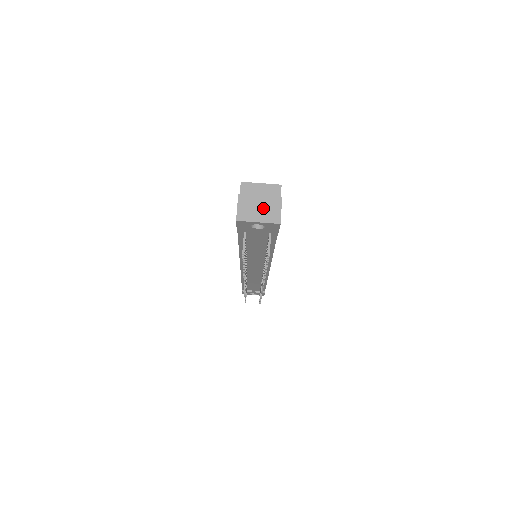
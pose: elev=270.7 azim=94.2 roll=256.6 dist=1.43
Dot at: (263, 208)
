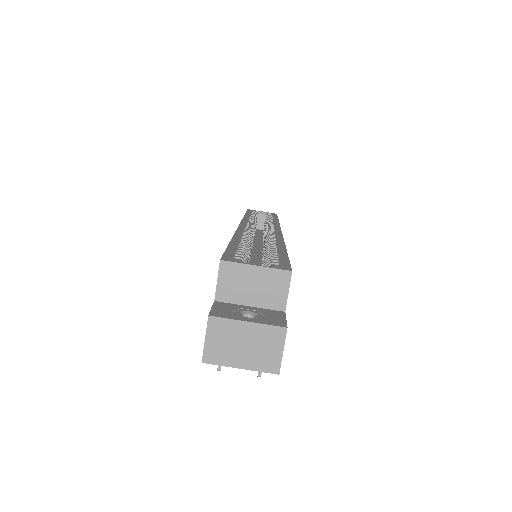
Dot at: (251, 344)
